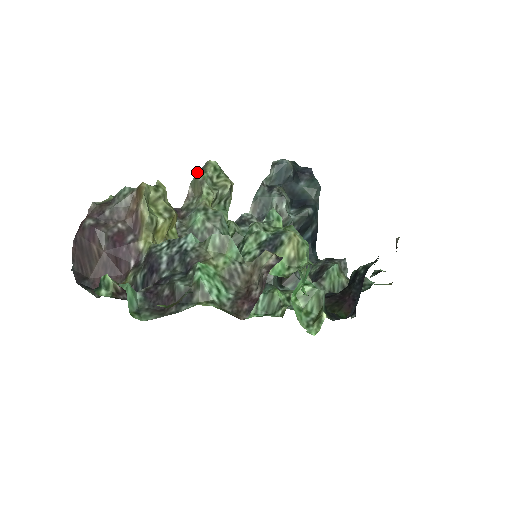
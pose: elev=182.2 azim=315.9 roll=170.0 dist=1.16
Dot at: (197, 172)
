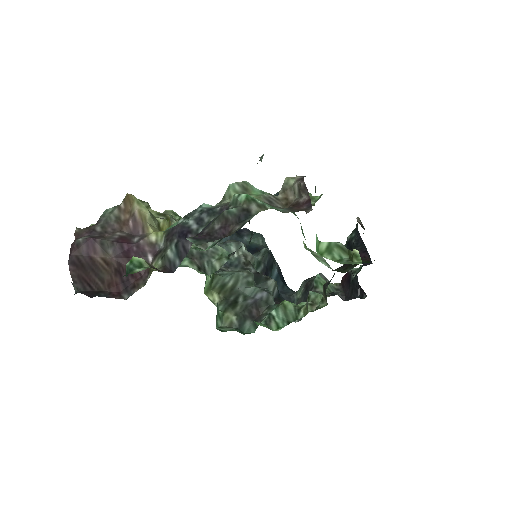
Dot at: occluded
